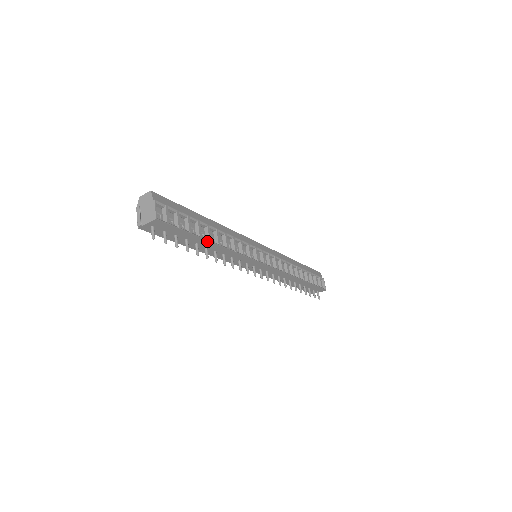
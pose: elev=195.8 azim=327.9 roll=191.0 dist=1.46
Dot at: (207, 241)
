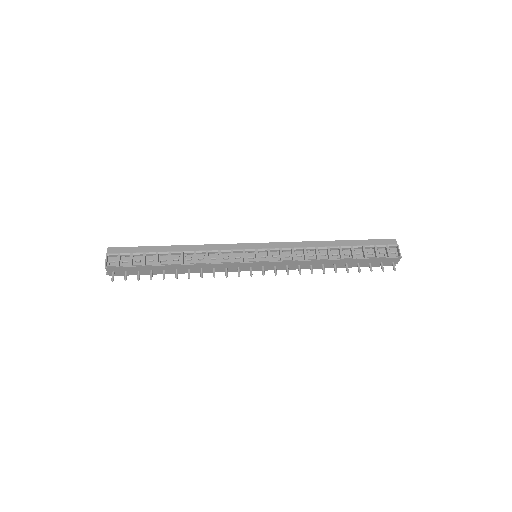
Dot at: (167, 266)
